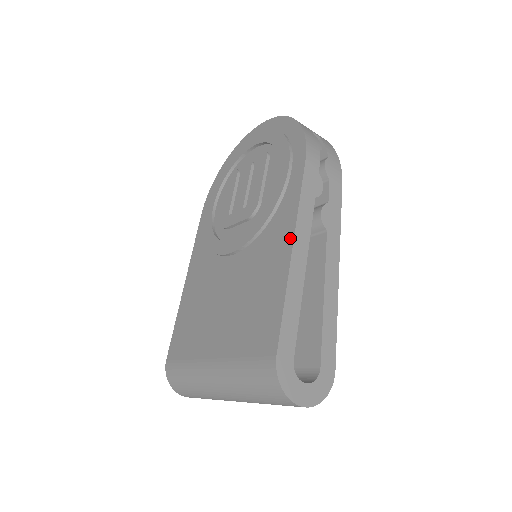
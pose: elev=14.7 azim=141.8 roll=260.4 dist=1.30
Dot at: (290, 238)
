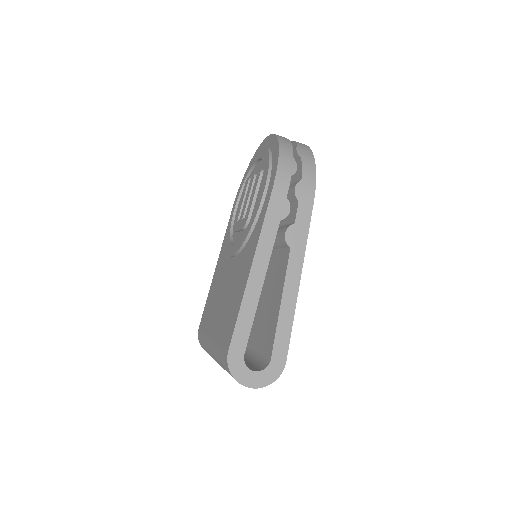
Dot at: (252, 258)
